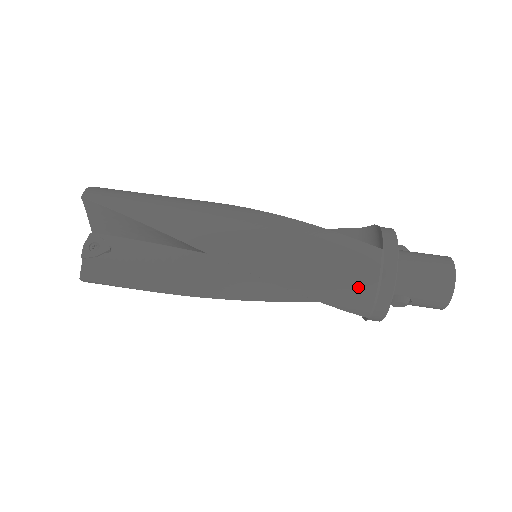
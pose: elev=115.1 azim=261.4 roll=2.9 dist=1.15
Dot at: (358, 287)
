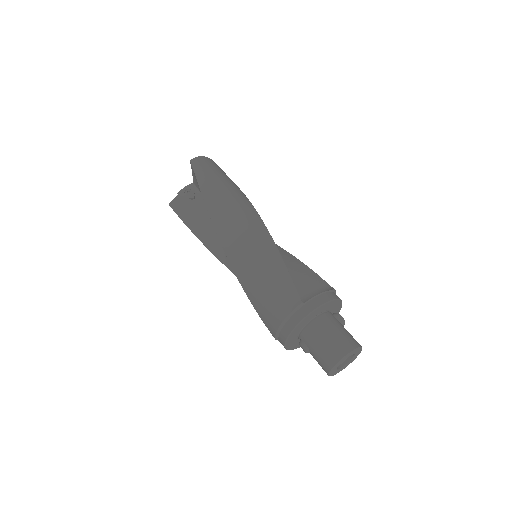
Dot at: (273, 314)
